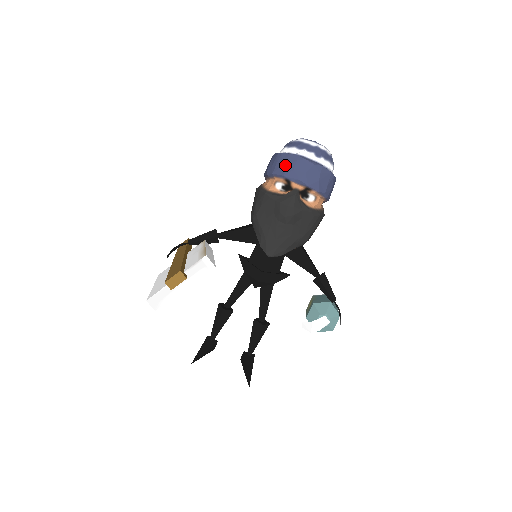
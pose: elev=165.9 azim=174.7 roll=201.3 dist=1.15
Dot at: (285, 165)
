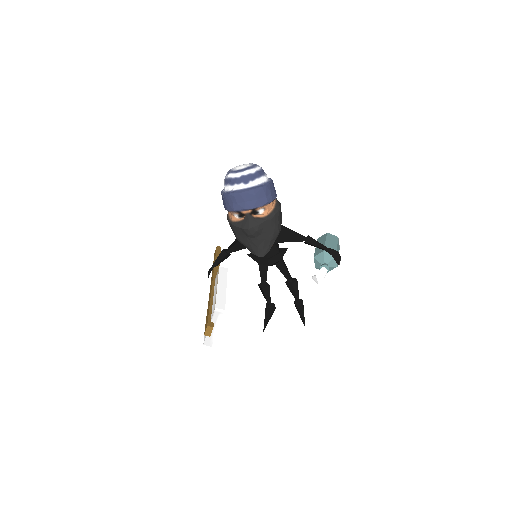
Dot at: (230, 203)
